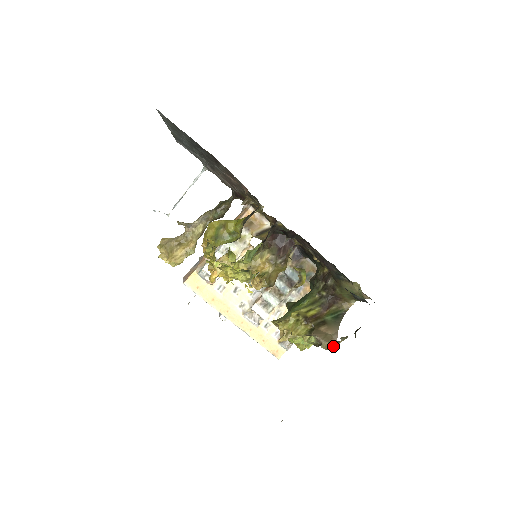
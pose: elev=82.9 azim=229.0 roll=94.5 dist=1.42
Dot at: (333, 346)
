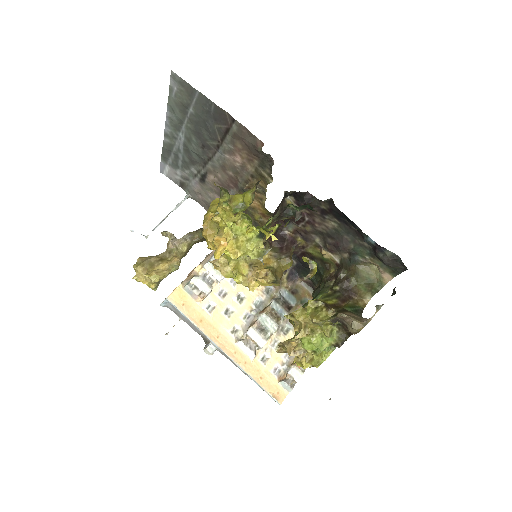
Dot at: (367, 322)
